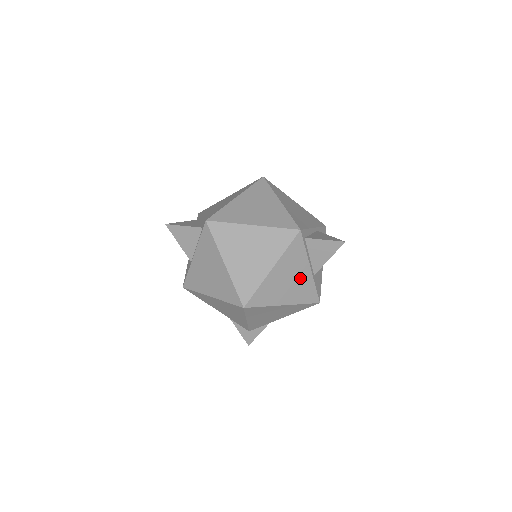
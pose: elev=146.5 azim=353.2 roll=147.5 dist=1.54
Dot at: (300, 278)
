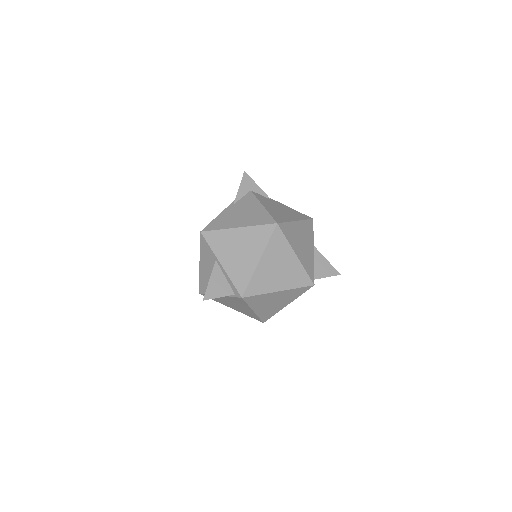
Dot at: occluded
